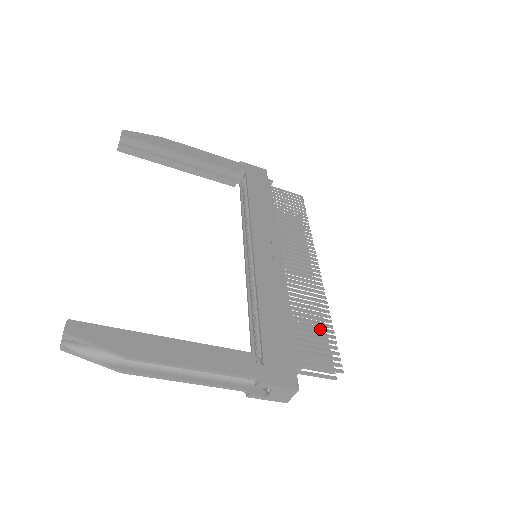
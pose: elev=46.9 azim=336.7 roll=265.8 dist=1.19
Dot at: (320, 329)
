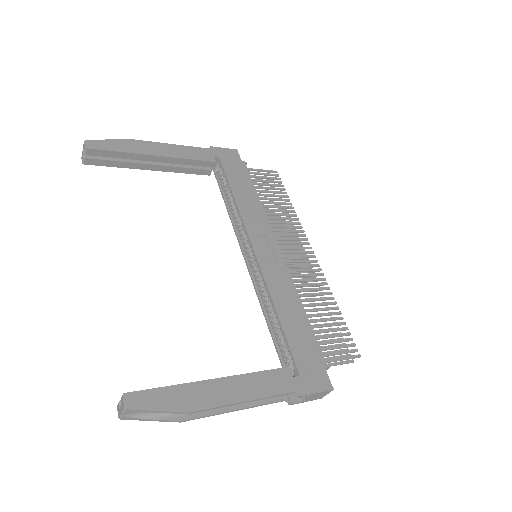
Dot at: (332, 319)
